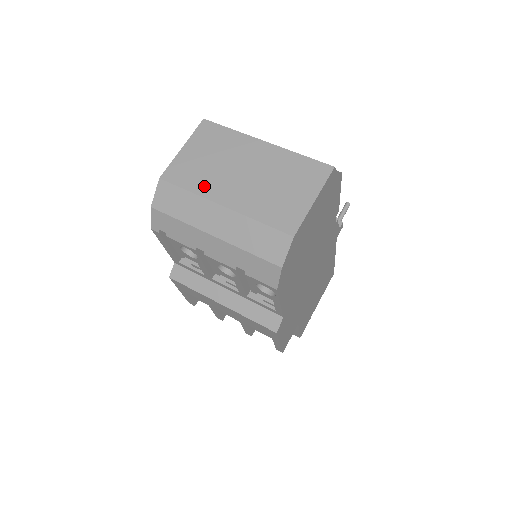
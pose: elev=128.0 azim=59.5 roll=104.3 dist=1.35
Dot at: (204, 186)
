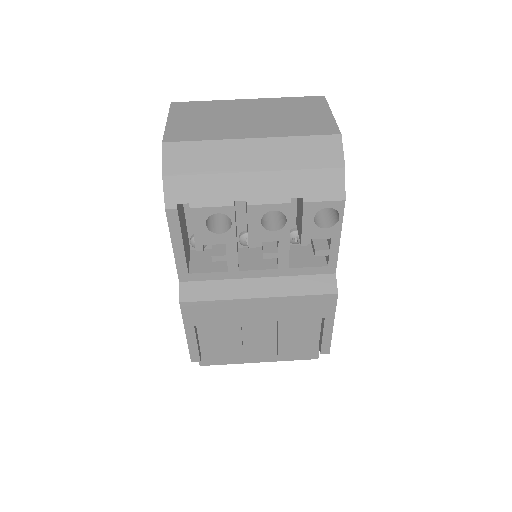
Dot at: (218, 133)
